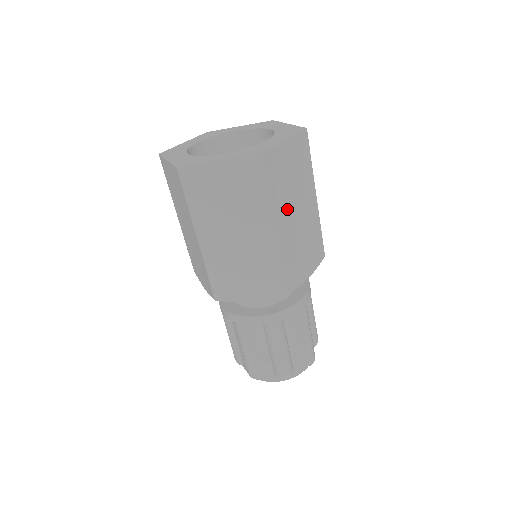
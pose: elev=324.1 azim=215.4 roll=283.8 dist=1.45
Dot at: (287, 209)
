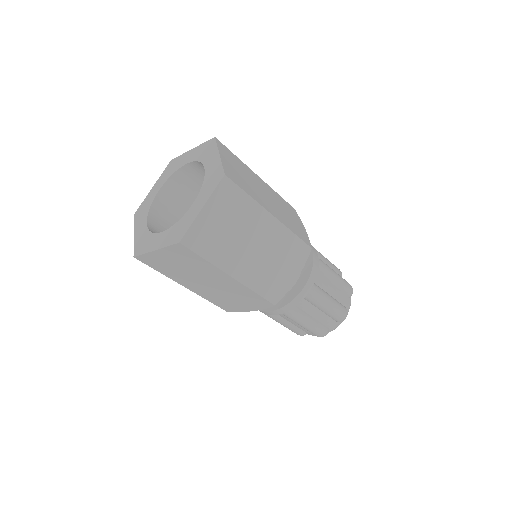
Dot at: (237, 254)
